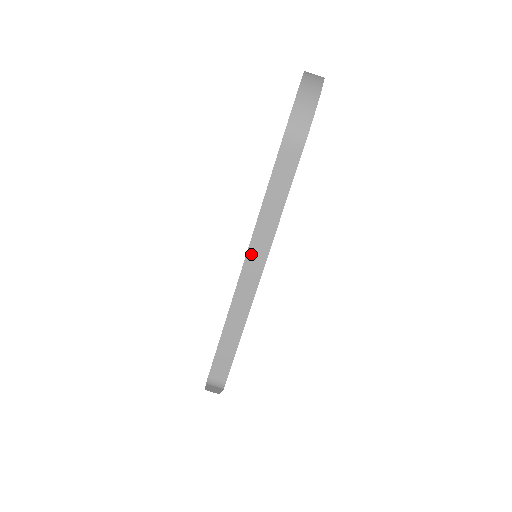
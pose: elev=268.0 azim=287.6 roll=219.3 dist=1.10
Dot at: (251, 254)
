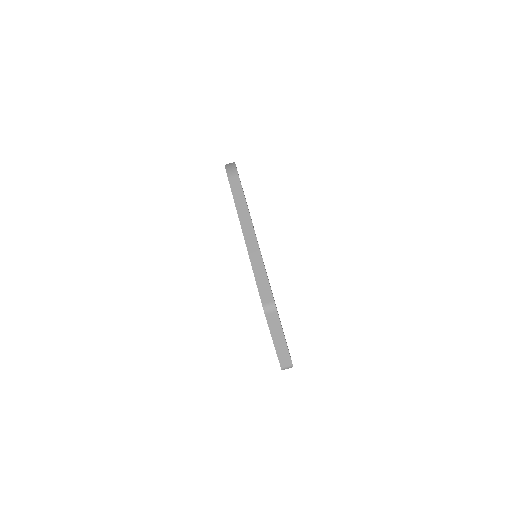
Dot at: (243, 226)
